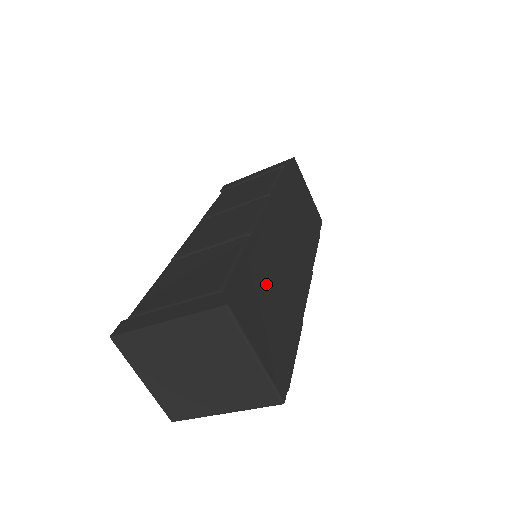
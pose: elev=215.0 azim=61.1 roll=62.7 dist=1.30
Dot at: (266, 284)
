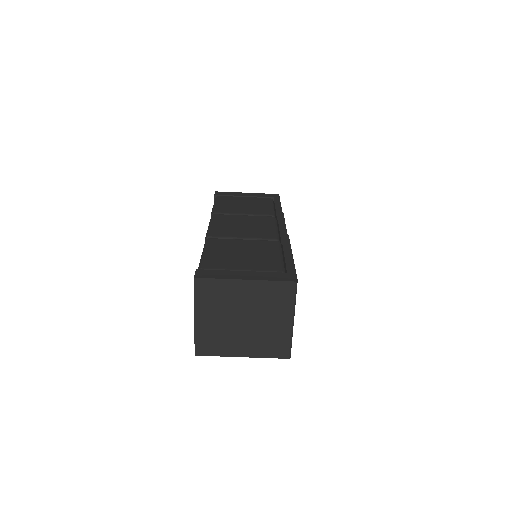
Dot at: occluded
